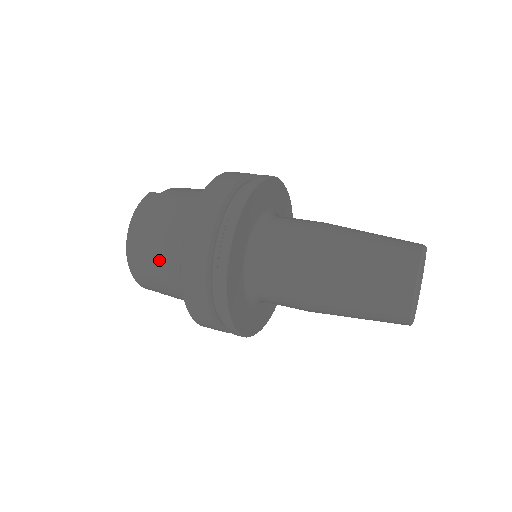
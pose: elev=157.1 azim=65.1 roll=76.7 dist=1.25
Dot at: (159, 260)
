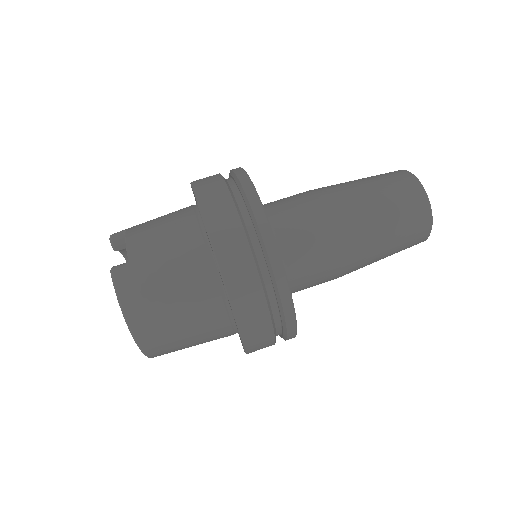
Dot at: (190, 334)
